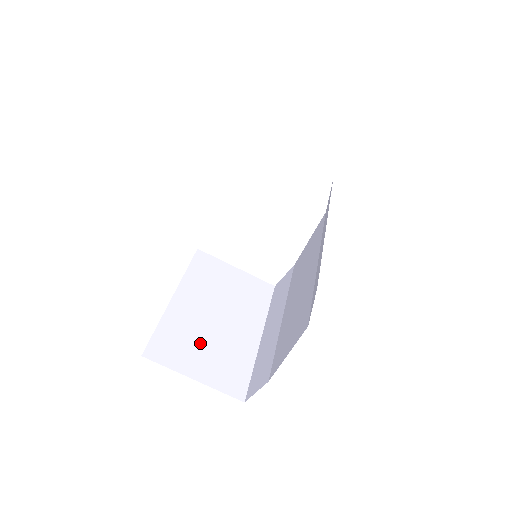
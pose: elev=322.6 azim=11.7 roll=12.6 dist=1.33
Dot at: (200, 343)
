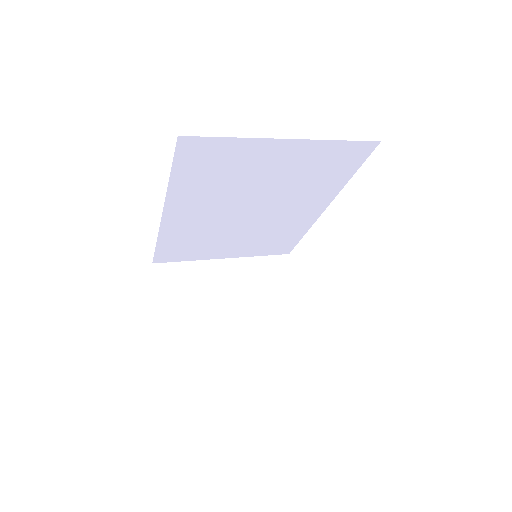
Dot at: (195, 296)
